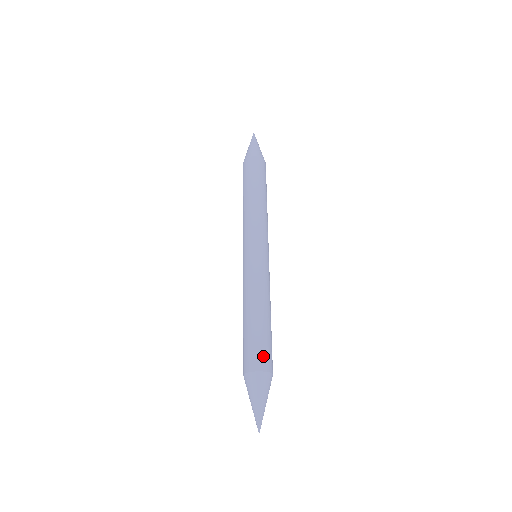
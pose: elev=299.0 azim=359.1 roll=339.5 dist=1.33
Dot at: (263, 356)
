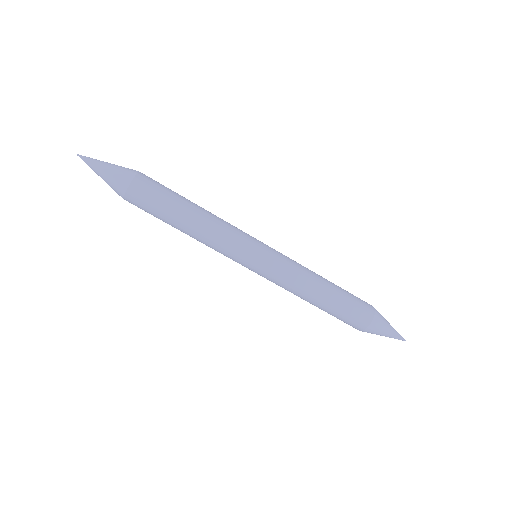
Dot at: (359, 316)
